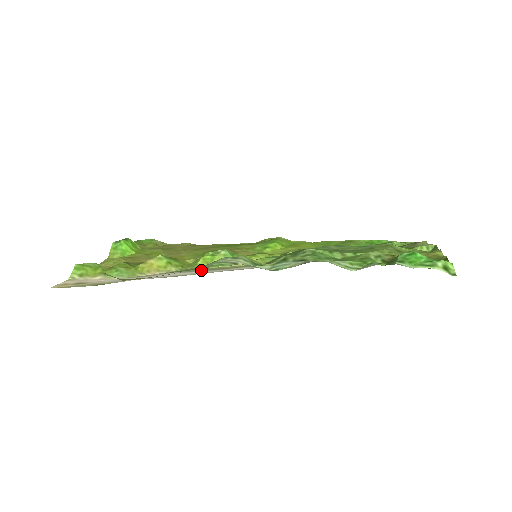
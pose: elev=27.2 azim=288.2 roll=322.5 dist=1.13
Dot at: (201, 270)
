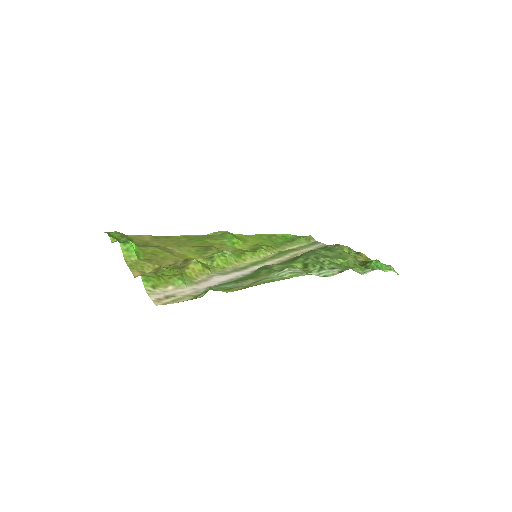
Dot at: (232, 271)
